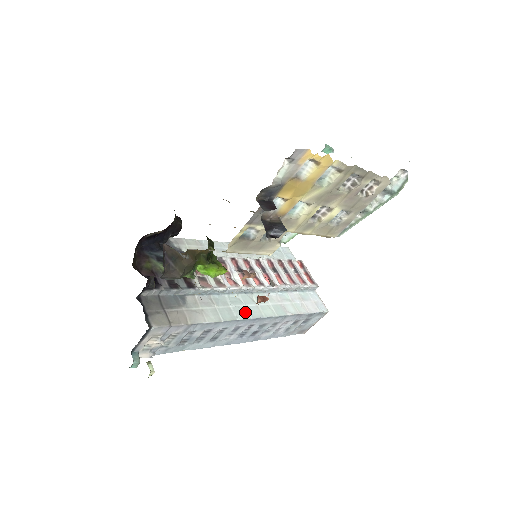
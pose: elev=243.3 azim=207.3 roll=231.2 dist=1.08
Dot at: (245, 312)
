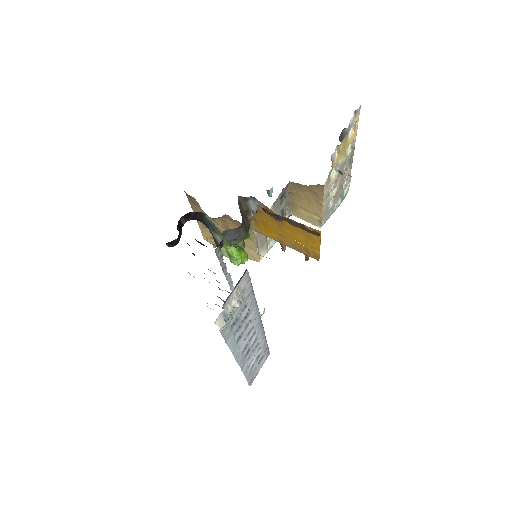
Dot at: occluded
